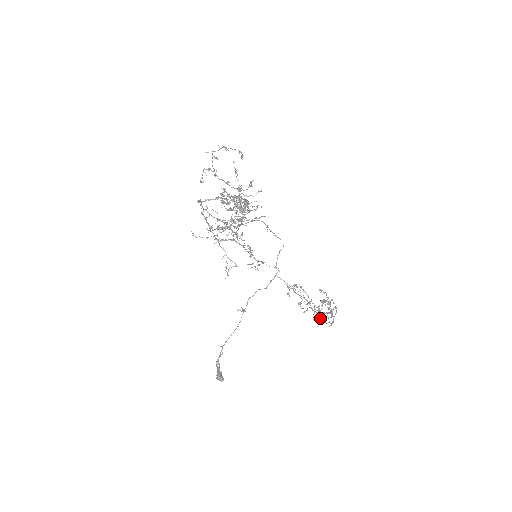
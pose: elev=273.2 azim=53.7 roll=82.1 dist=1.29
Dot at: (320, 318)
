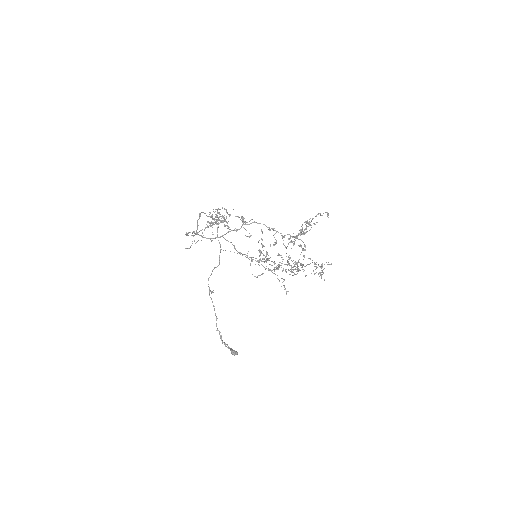
Dot at: (292, 271)
